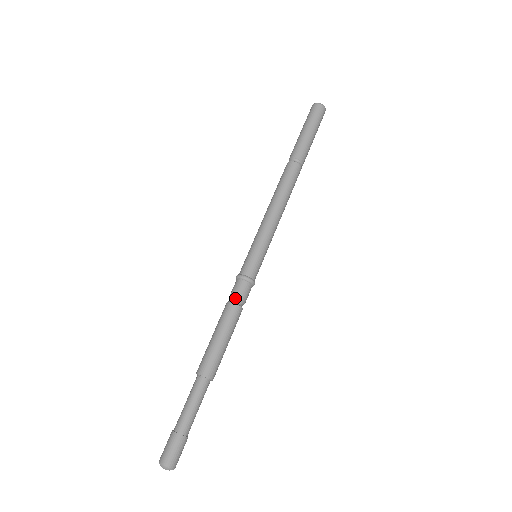
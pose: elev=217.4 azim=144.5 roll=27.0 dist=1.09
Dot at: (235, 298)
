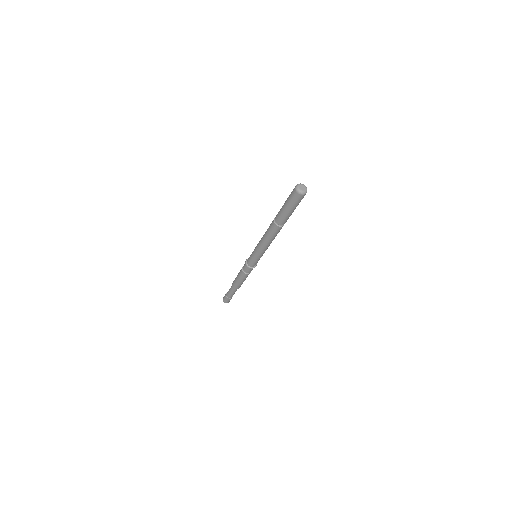
Dot at: (244, 271)
